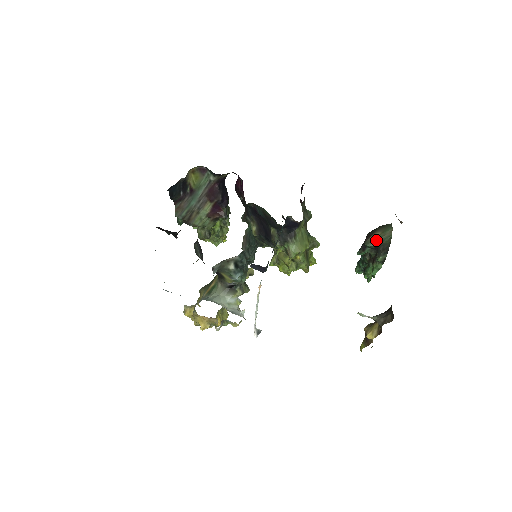
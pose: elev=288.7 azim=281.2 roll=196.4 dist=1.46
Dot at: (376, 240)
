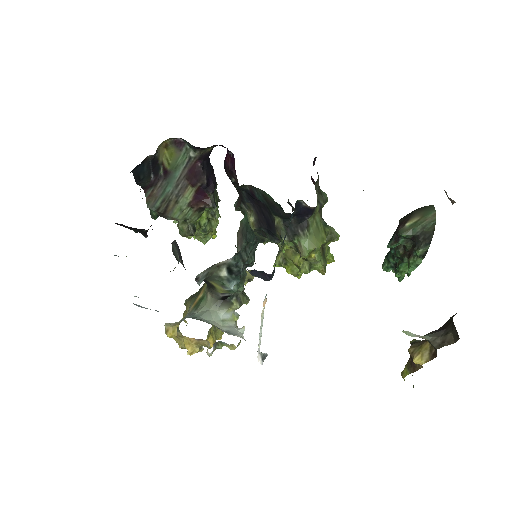
Dot at: (414, 227)
